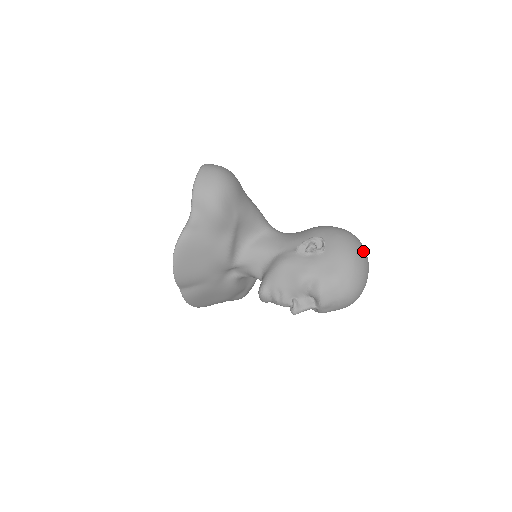
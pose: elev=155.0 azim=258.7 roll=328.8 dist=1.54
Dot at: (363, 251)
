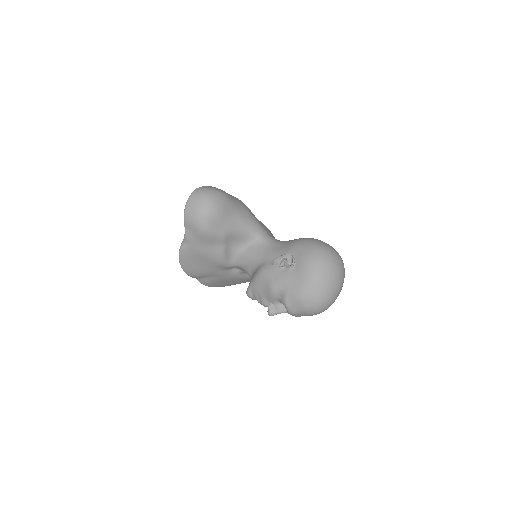
Dot at: (332, 269)
